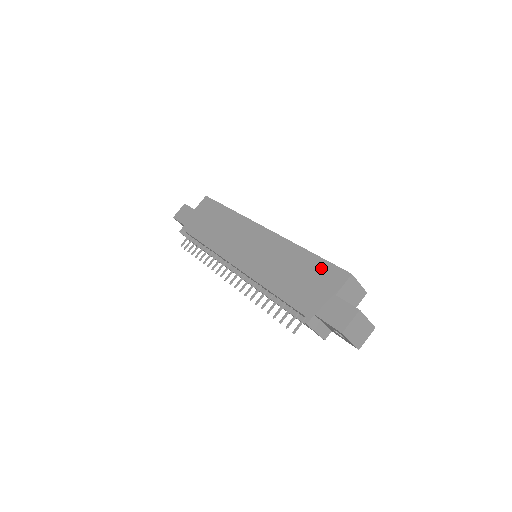
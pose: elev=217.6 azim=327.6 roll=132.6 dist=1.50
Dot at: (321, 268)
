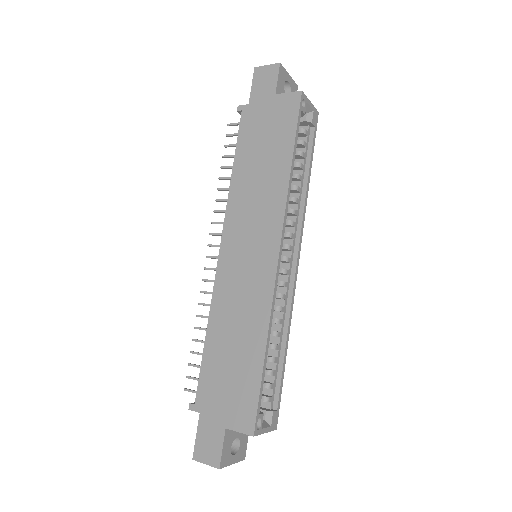
Dot at: (249, 388)
